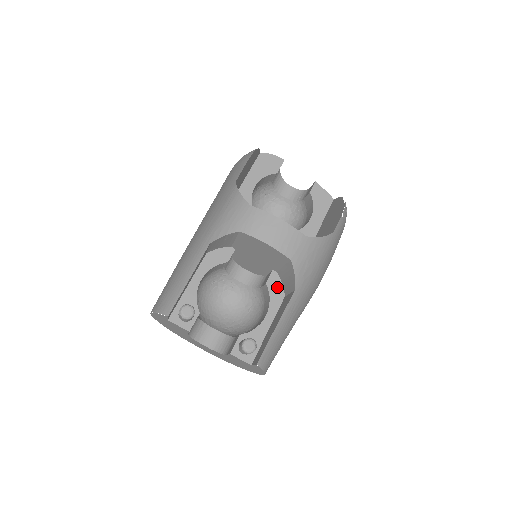
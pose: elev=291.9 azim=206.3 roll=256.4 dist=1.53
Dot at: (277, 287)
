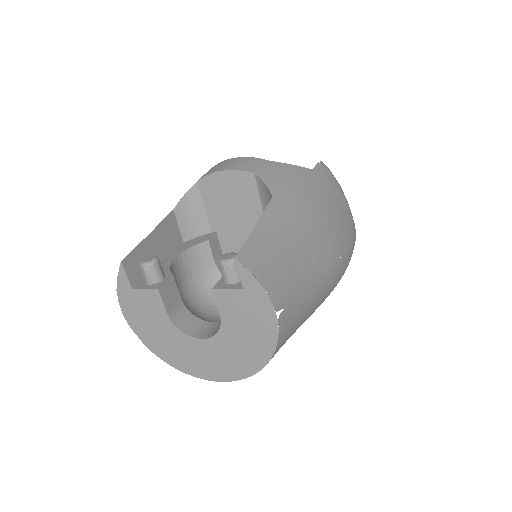
Dot at: occluded
